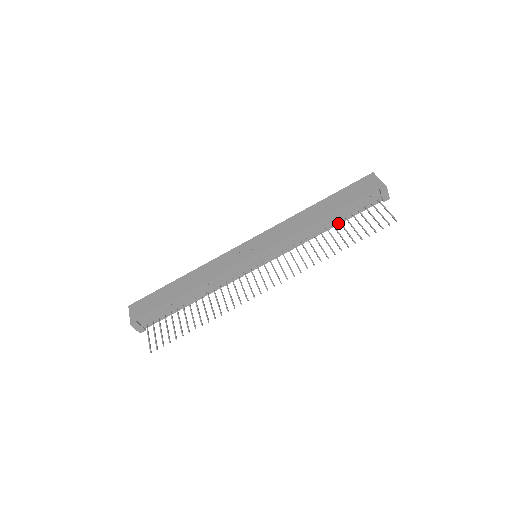
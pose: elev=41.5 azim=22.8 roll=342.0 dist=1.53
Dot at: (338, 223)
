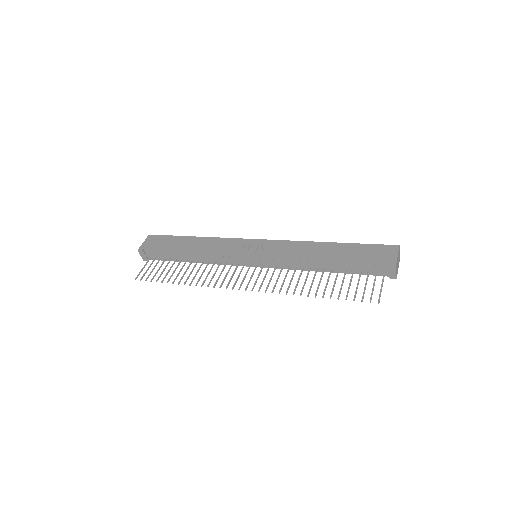
Dot at: (337, 271)
